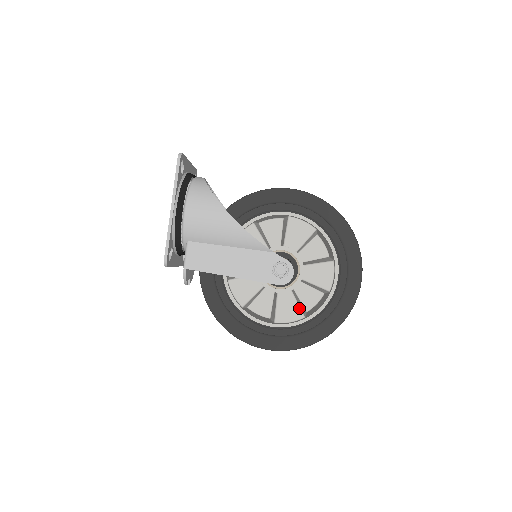
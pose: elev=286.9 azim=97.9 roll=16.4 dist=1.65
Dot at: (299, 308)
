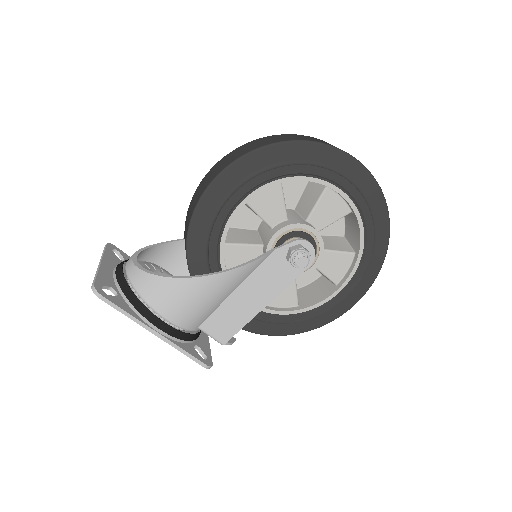
Dot at: (342, 253)
